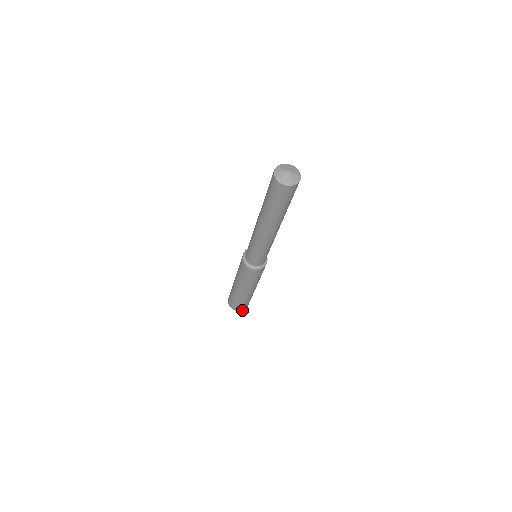
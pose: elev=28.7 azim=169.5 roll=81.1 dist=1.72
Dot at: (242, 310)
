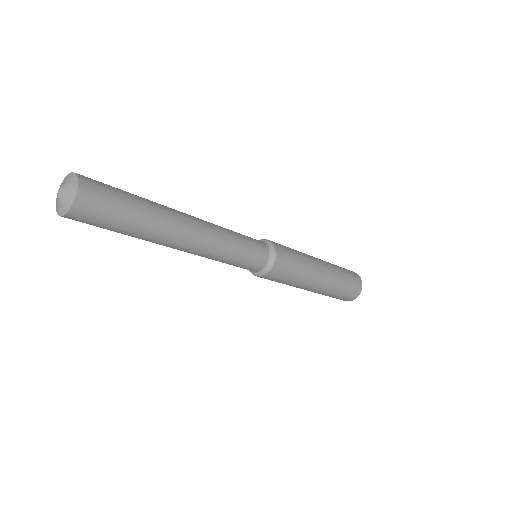
Dot at: (351, 300)
